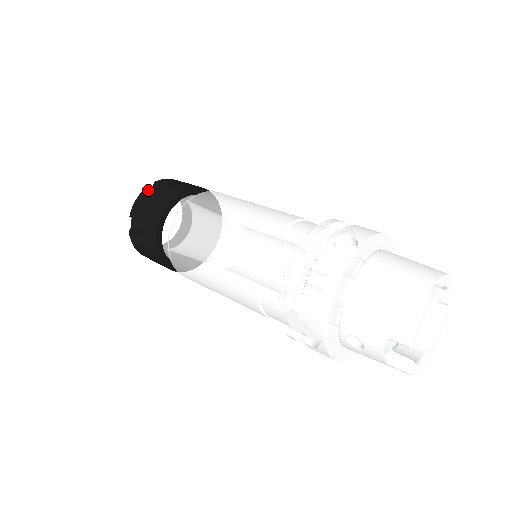
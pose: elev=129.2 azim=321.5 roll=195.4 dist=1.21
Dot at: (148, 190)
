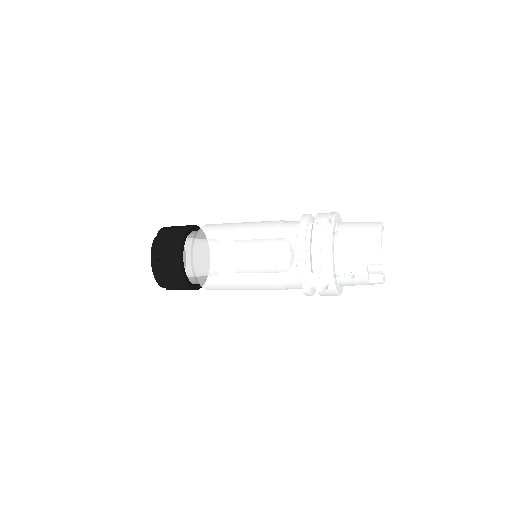
Dot at: occluded
